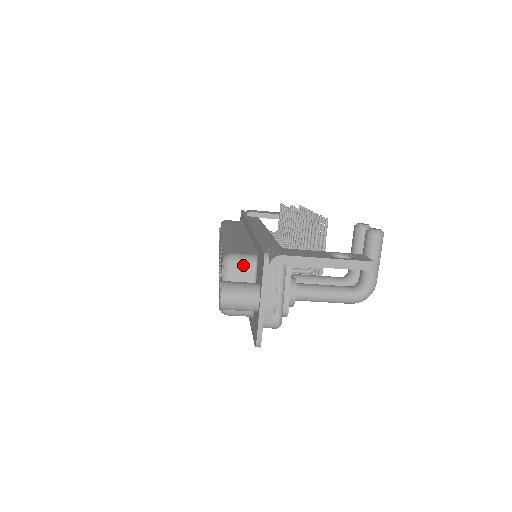
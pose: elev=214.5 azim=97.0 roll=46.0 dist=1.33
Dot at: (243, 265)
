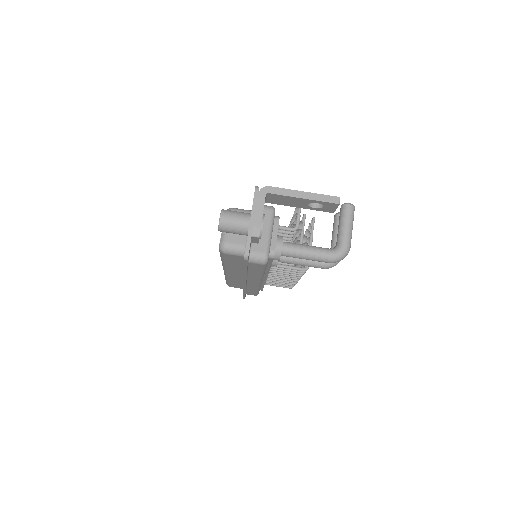
Dot at: occluded
